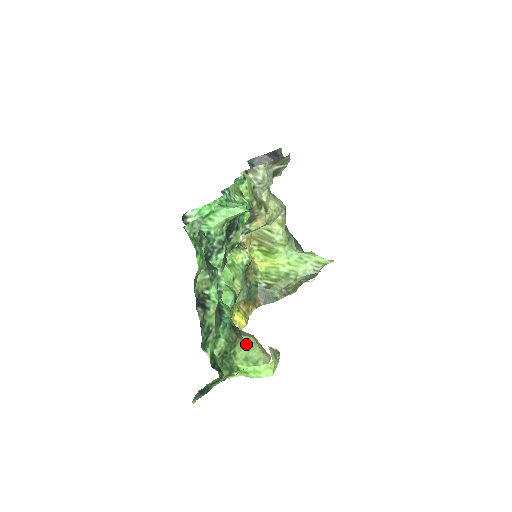
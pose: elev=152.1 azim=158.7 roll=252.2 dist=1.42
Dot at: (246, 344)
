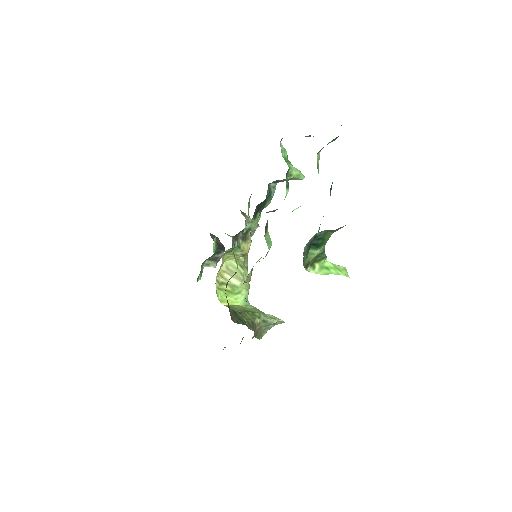
Dot at: occluded
